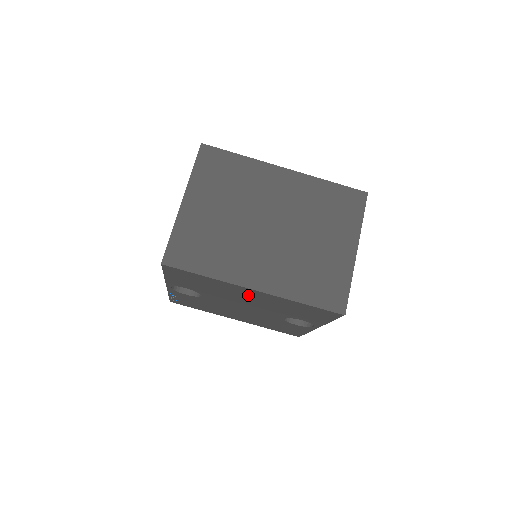
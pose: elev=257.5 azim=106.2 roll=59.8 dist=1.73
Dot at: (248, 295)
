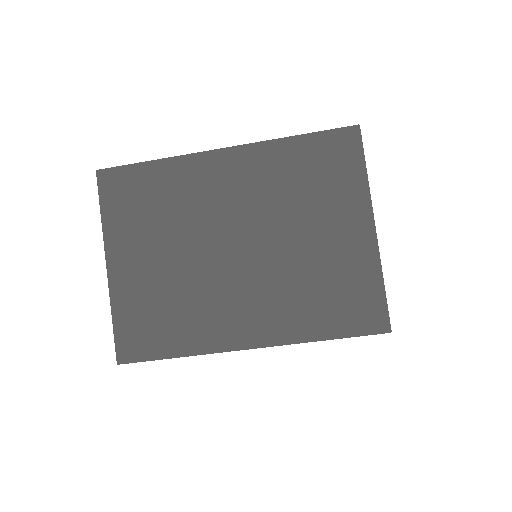
Dot at: occluded
